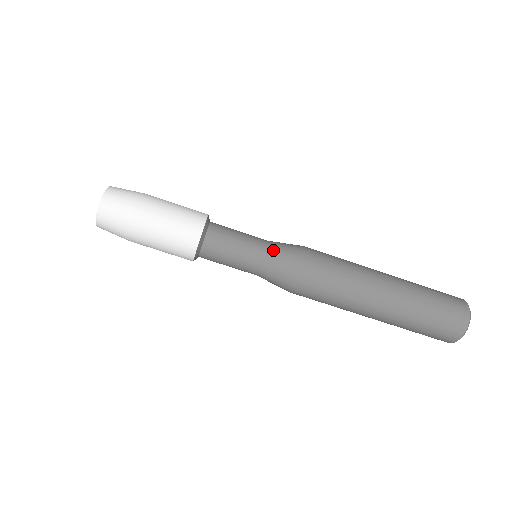
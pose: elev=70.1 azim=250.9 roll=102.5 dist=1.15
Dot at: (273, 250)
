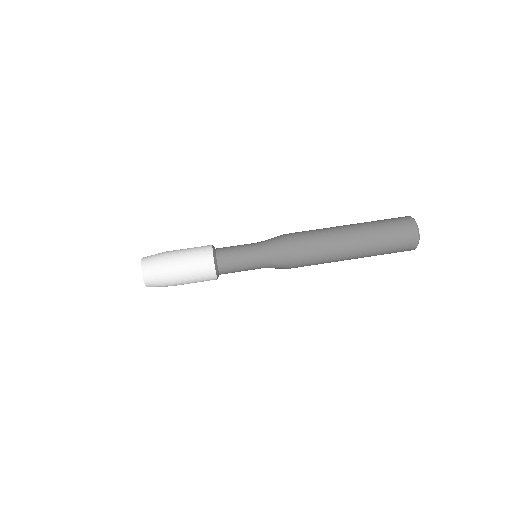
Dot at: (265, 250)
